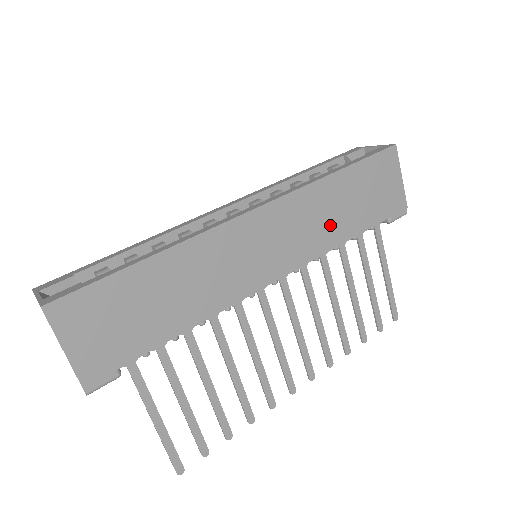
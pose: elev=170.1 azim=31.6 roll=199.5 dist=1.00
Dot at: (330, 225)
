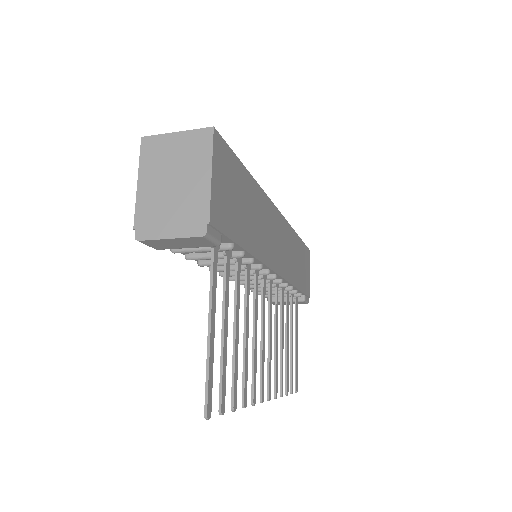
Dot at: (293, 266)
